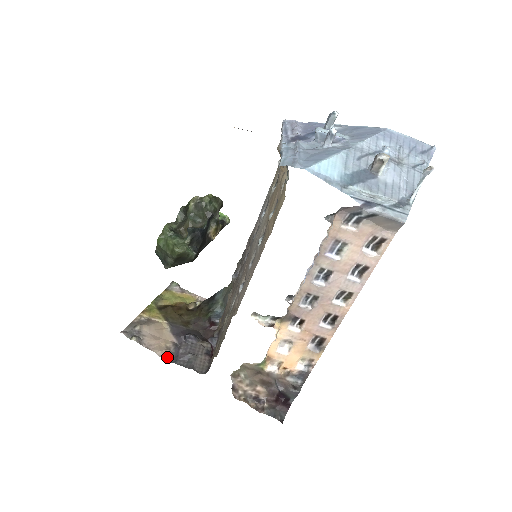
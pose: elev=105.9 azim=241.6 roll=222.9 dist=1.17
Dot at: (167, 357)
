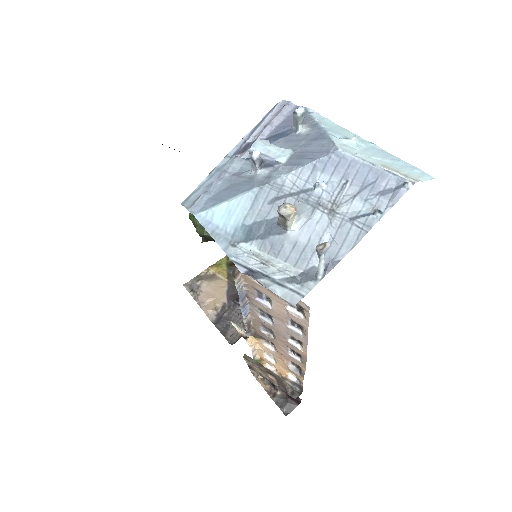
Dot at: (213, 317)
